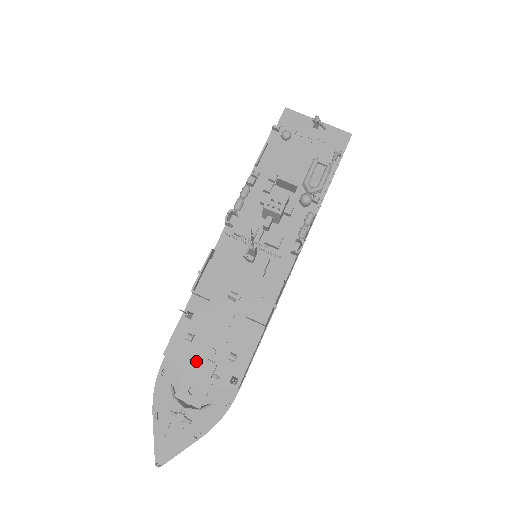
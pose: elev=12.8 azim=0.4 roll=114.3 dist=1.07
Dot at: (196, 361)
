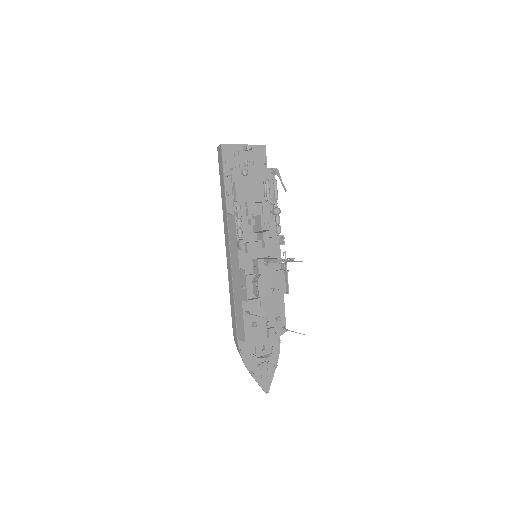
Dot at: (262, 333)
